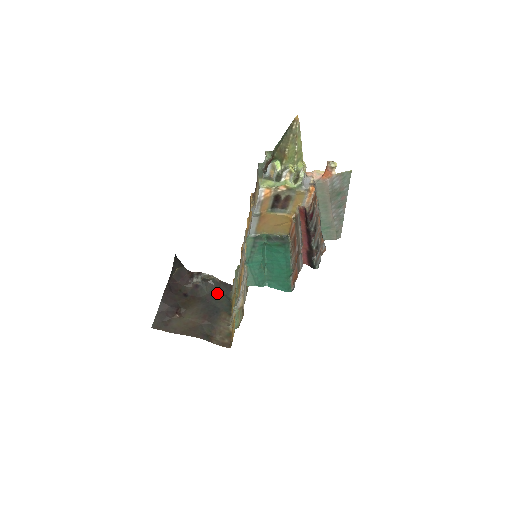
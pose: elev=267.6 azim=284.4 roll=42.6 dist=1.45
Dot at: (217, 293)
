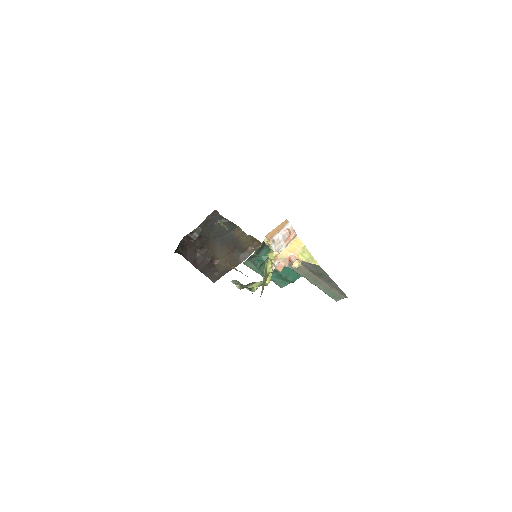
Dot at: (215, 227)
